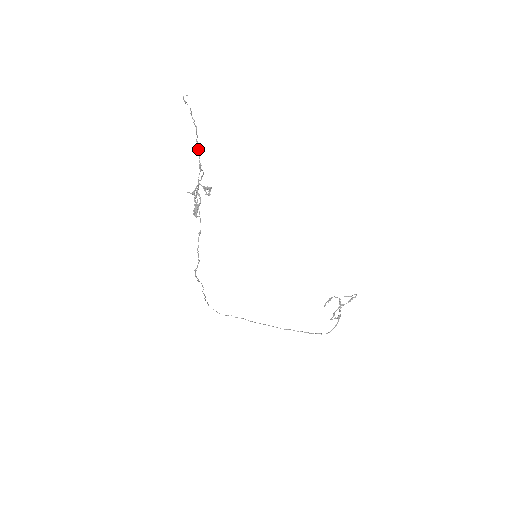
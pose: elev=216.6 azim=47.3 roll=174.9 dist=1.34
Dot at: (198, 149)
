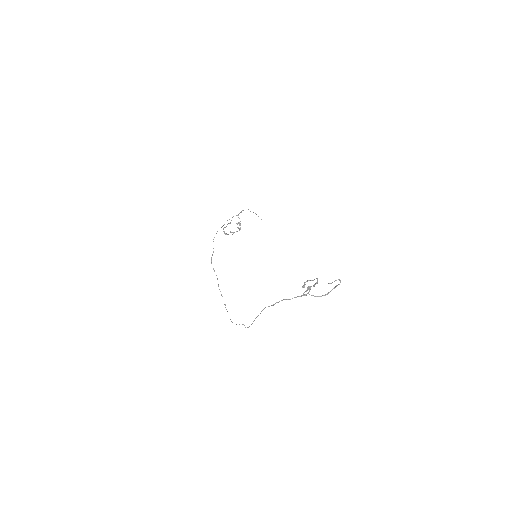
Dot at: (241, 211)
